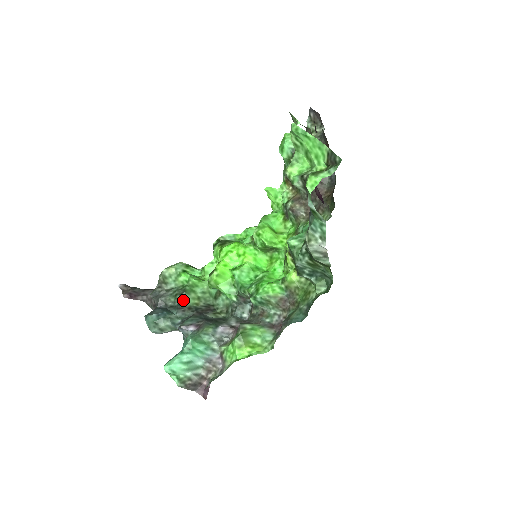
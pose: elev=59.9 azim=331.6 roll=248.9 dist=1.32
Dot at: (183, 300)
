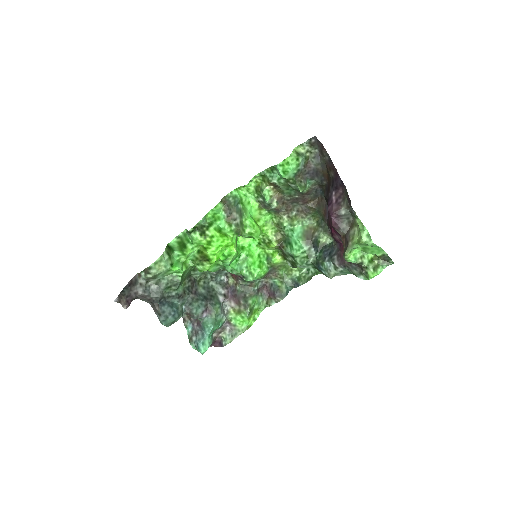
Dot at: (178, 289)
